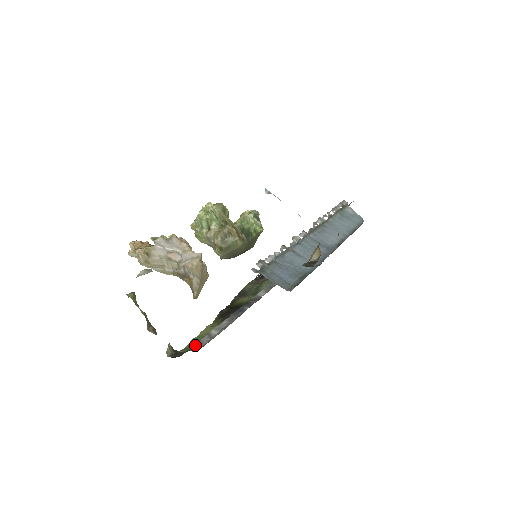
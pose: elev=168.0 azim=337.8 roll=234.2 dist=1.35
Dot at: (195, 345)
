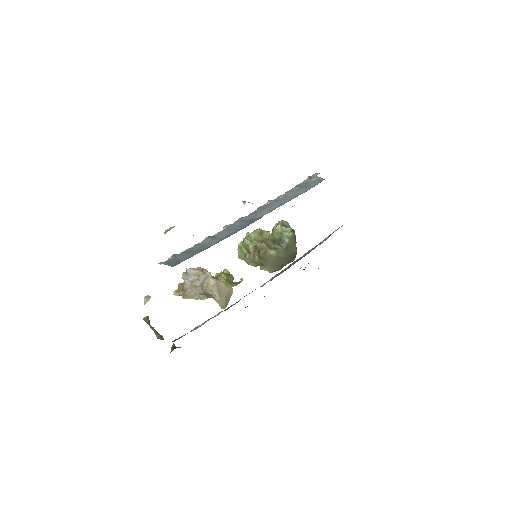
Dot at: (180, 337)
